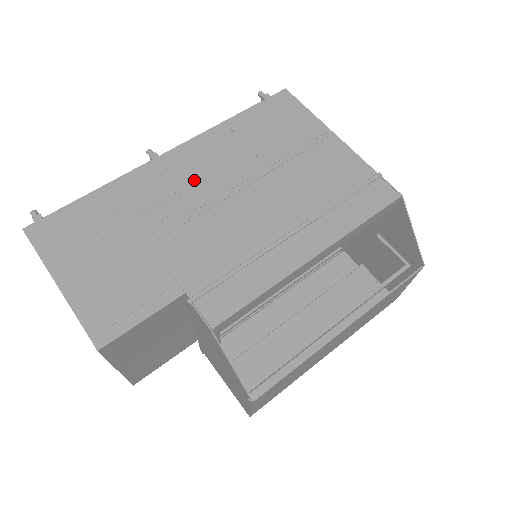
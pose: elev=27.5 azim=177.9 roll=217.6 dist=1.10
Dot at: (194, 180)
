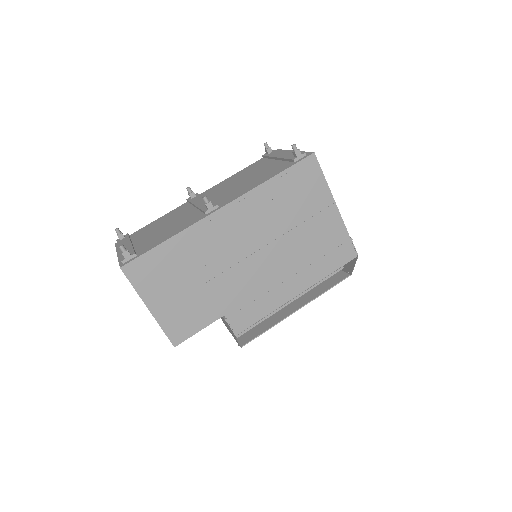
Dot at: (237, 235)
